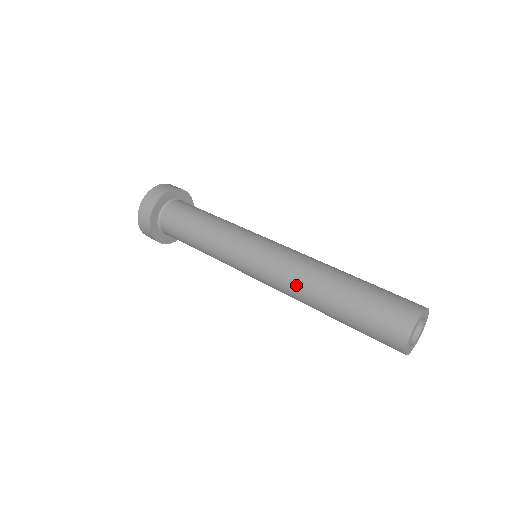
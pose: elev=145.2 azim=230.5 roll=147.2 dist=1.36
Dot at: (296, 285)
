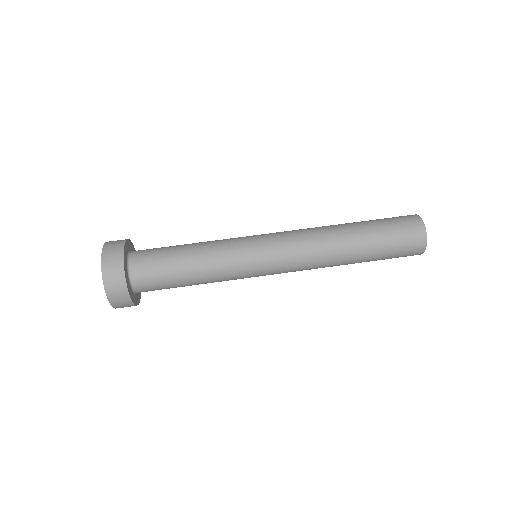
Dot at: (322, 262)
